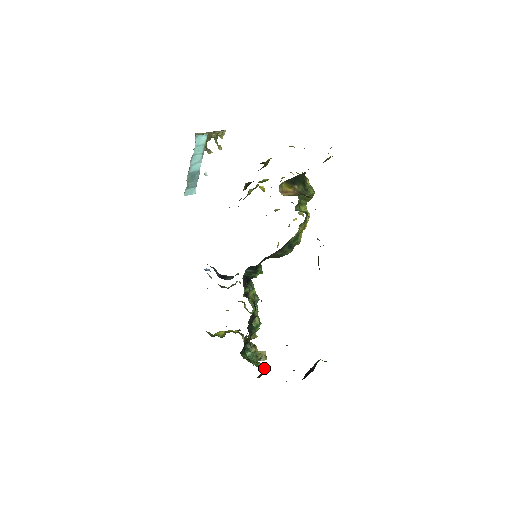
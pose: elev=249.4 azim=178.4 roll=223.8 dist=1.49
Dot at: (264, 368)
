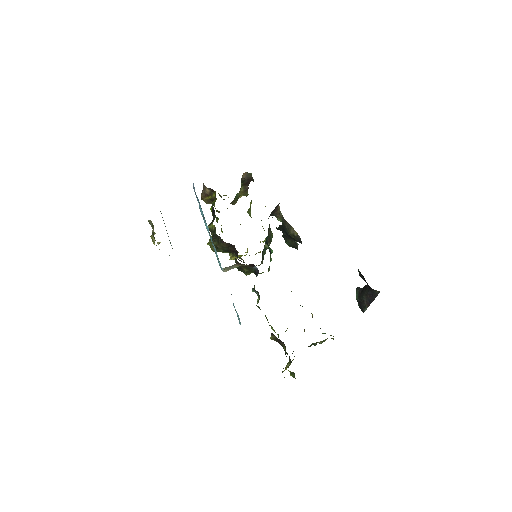
Dot at: occluded
